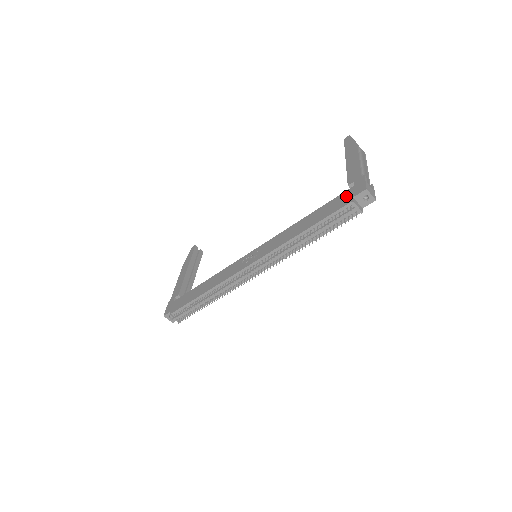
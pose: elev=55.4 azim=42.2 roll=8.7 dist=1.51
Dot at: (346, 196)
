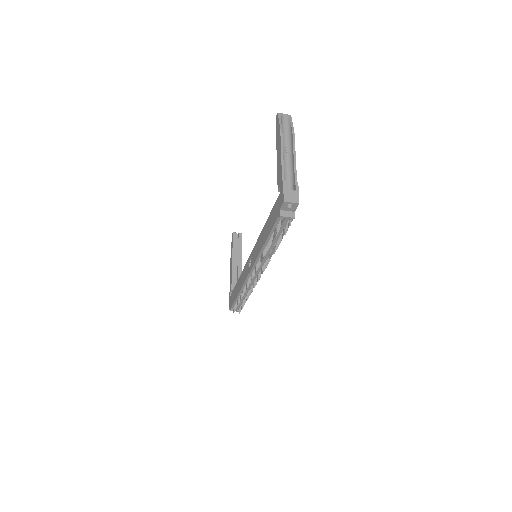
Dot at: (277, 207)
